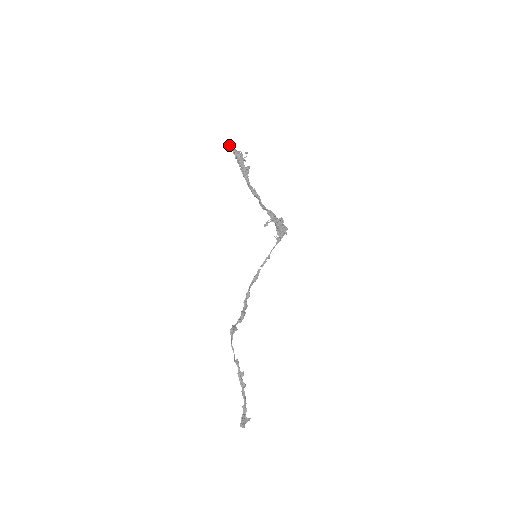
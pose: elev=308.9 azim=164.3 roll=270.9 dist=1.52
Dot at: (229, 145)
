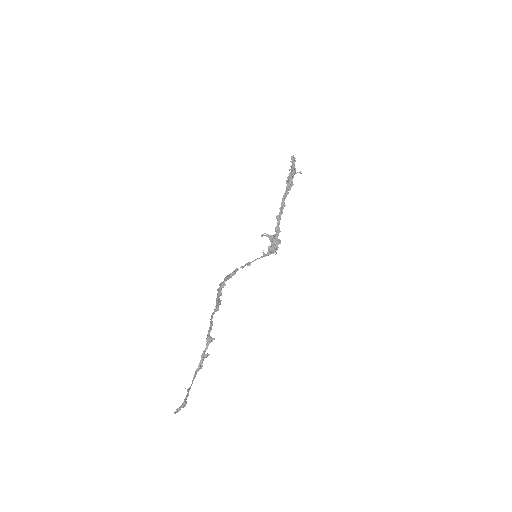
Dot at: (293, 157)
